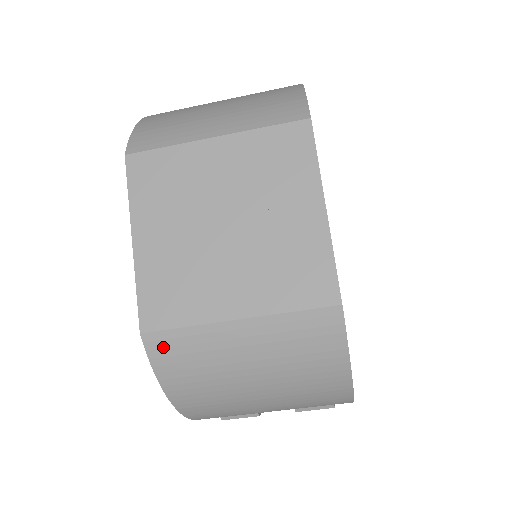
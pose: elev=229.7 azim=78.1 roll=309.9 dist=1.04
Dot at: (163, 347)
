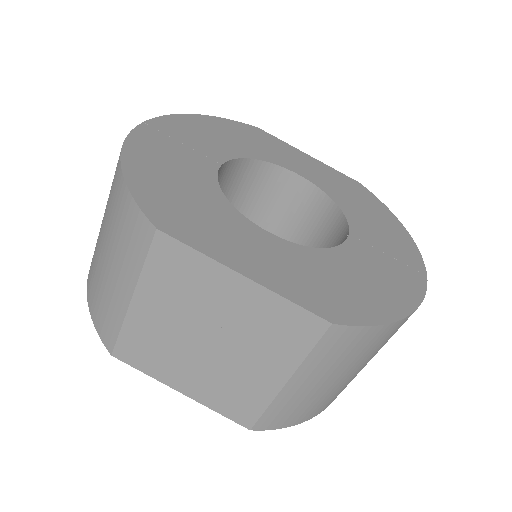
Dot at: (270, 422)
